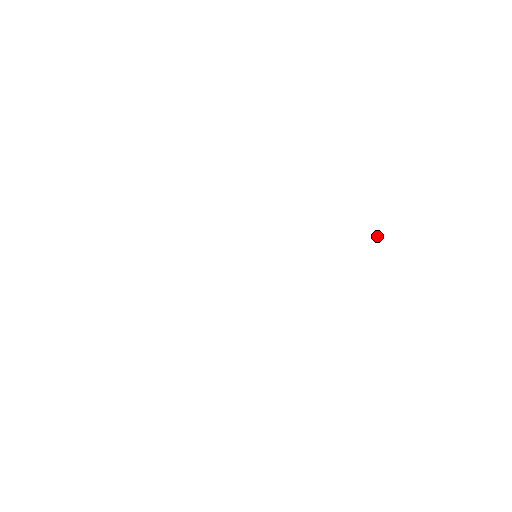
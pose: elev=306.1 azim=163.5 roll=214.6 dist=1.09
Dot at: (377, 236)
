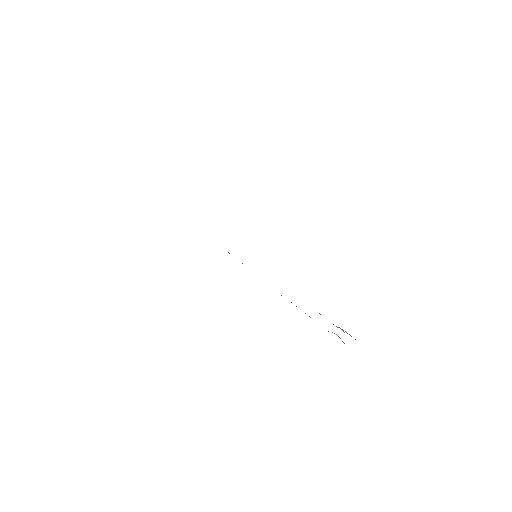
Dot at: occluded
